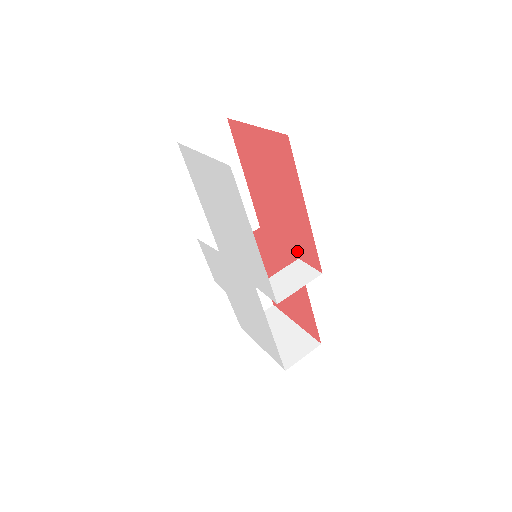
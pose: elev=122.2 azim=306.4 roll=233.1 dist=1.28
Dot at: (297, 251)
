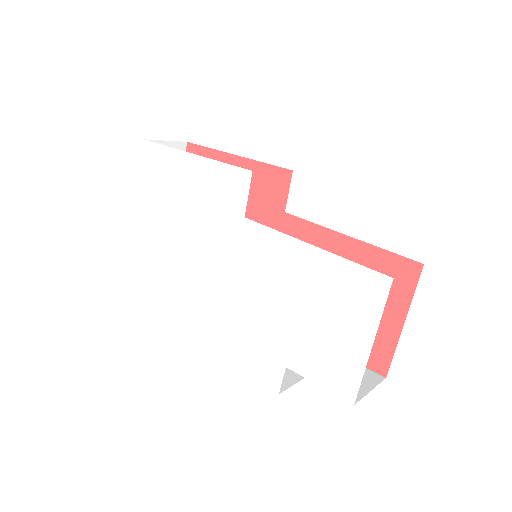
Dot at: (276, 208)
